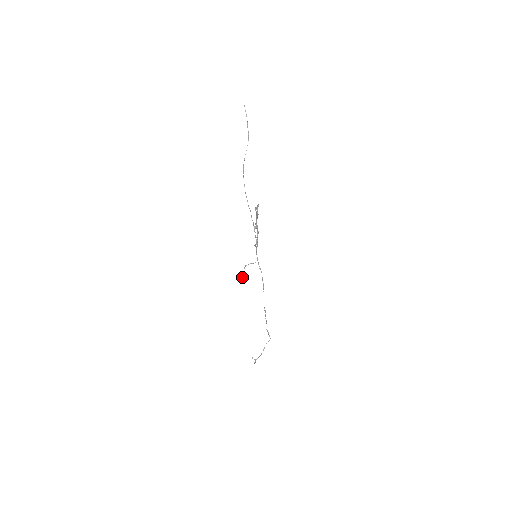
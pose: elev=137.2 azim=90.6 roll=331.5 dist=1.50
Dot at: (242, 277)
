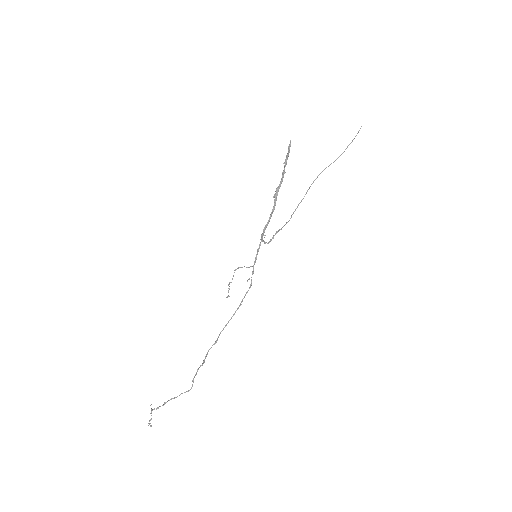
Dot at: (227, 296)
